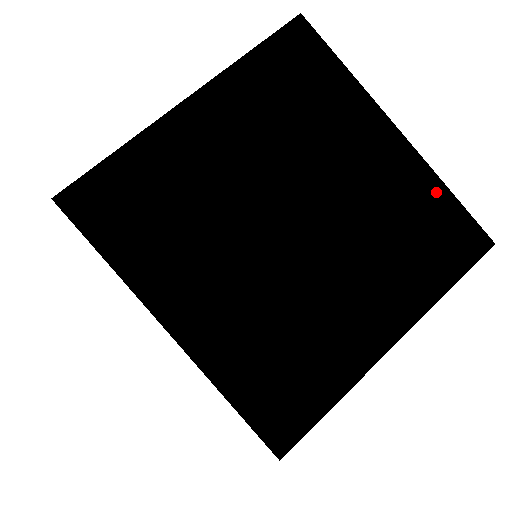
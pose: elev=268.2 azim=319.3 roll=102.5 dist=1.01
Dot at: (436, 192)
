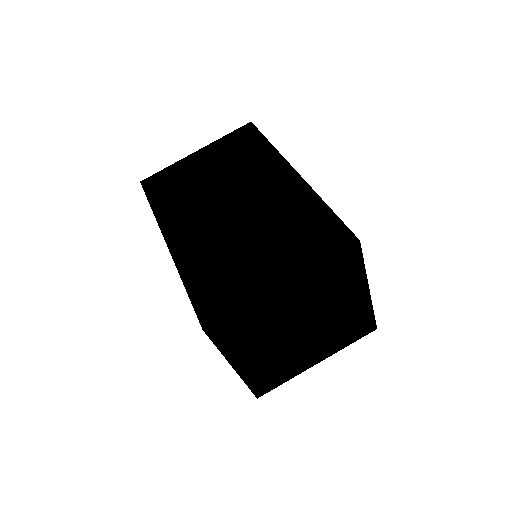
Dot at: (368, 313)
